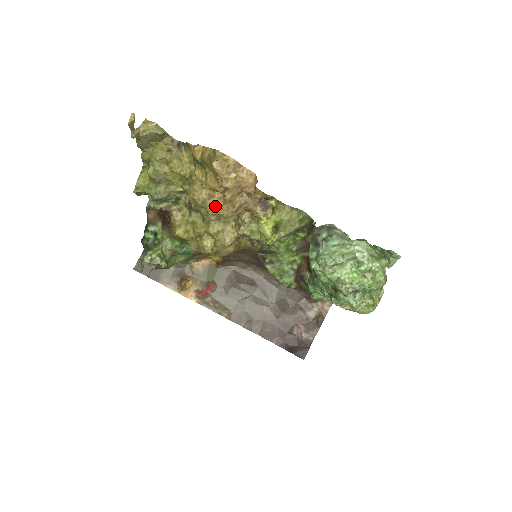
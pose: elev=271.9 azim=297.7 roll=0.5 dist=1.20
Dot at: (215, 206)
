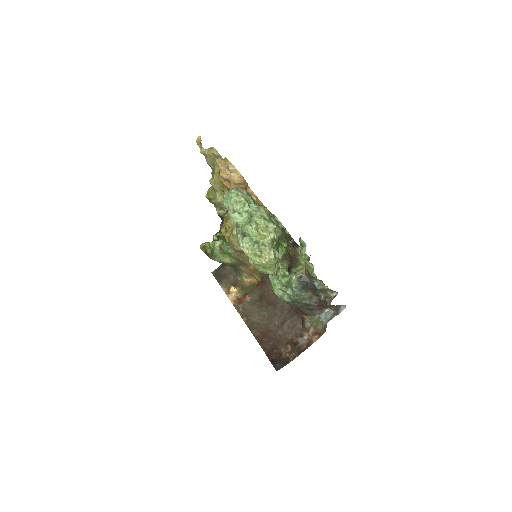
Dot at: occluded
